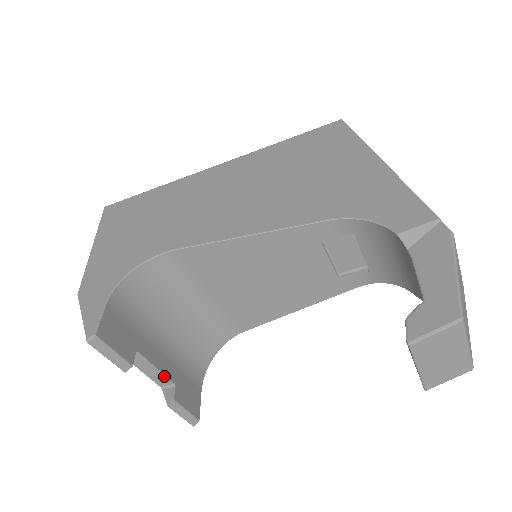
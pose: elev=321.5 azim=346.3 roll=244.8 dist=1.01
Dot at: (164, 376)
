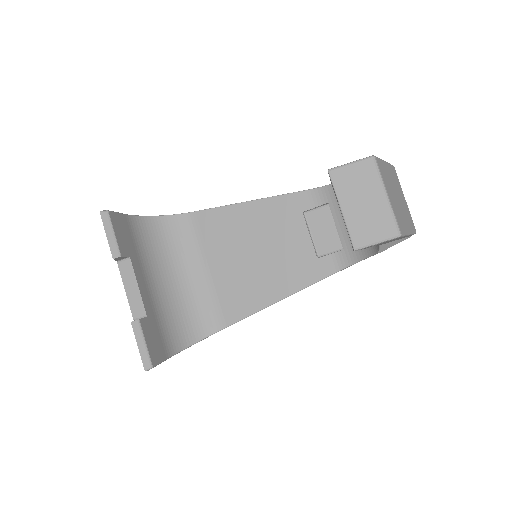
Dot at: (141, 301)
